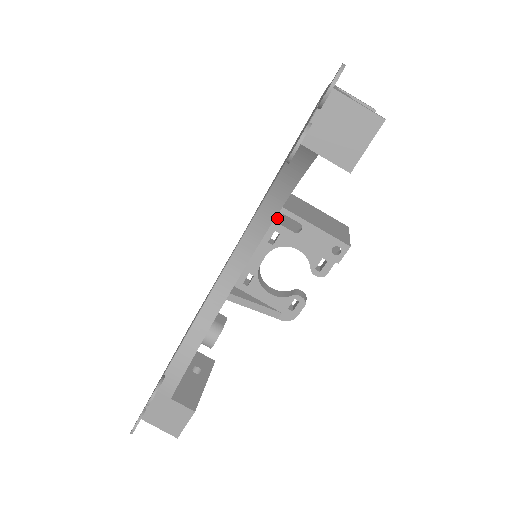
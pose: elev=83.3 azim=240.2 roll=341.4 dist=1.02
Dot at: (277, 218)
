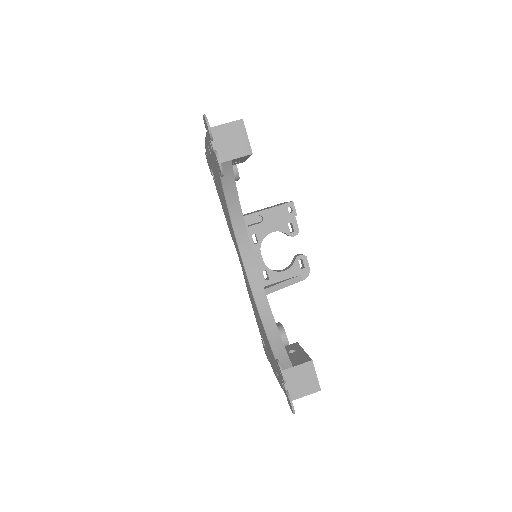
Dot at: (246, 225)
